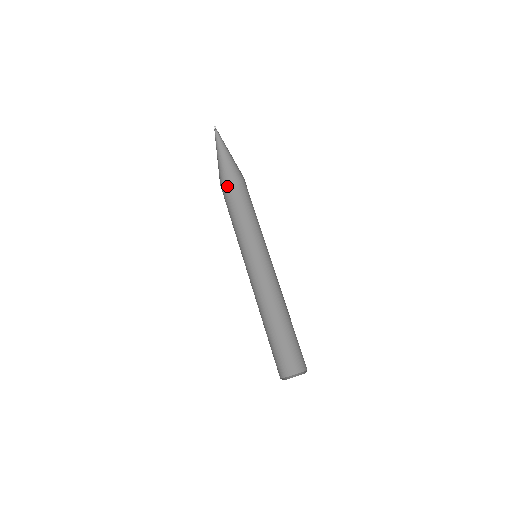
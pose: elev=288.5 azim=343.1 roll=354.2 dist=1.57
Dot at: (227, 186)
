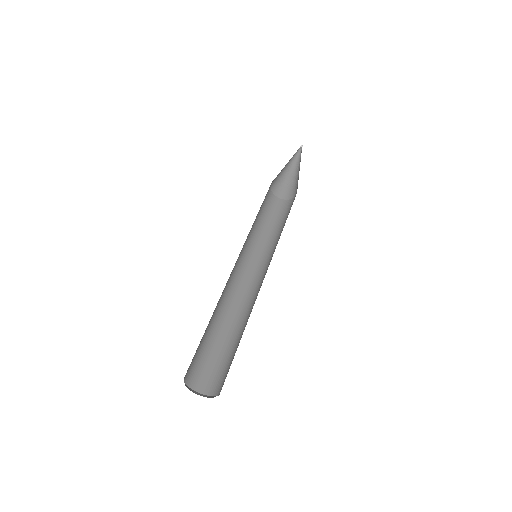
Dot at: (283, 197)
